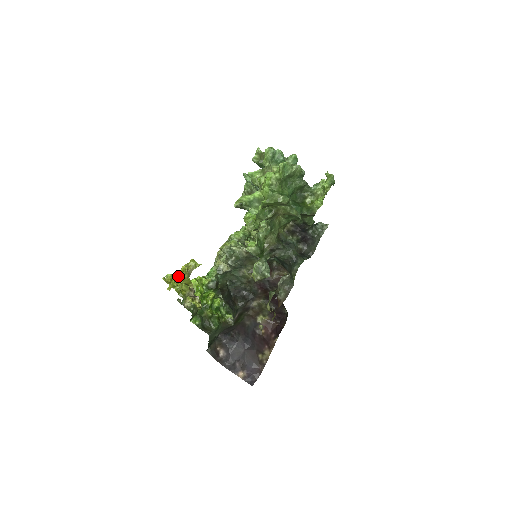
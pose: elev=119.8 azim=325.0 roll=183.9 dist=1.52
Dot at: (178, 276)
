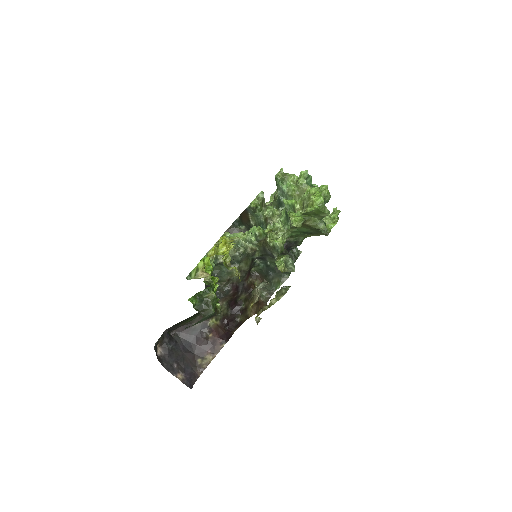
Dot at: occluded
